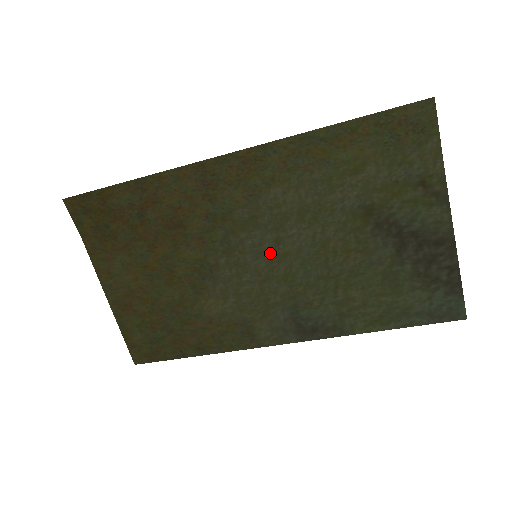
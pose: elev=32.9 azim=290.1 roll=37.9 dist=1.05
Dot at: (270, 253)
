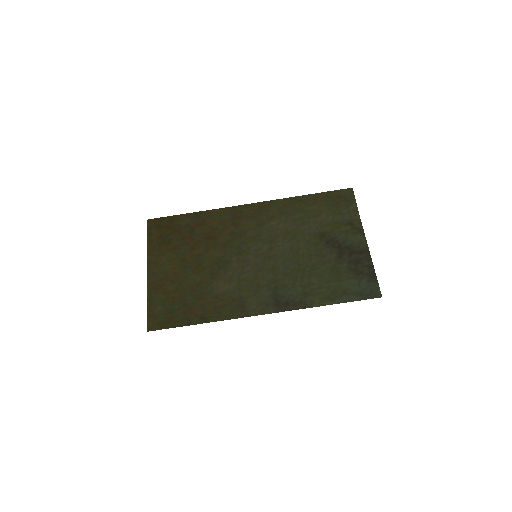
Dot at: (265, 255)
